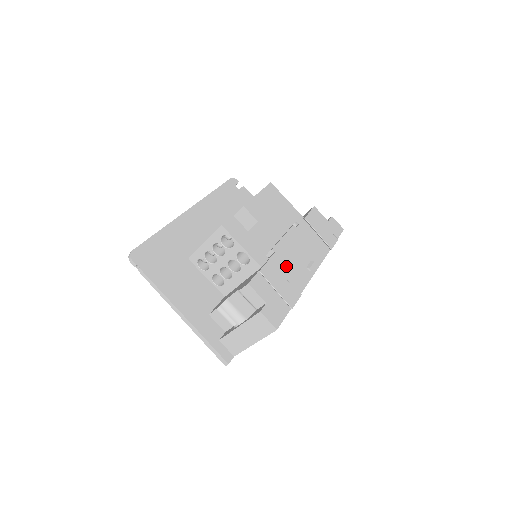
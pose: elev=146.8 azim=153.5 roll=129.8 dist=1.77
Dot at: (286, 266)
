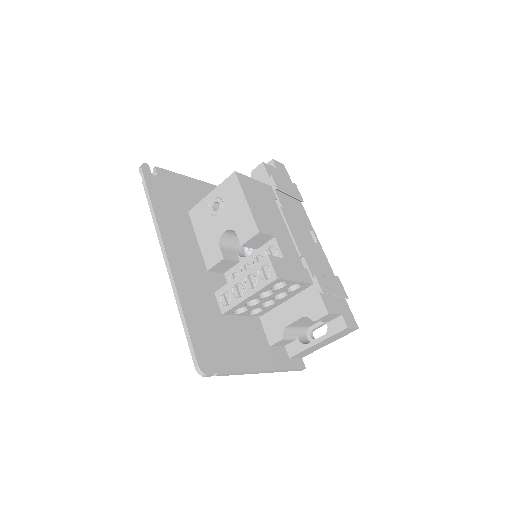
Dot at: (314, 261)
